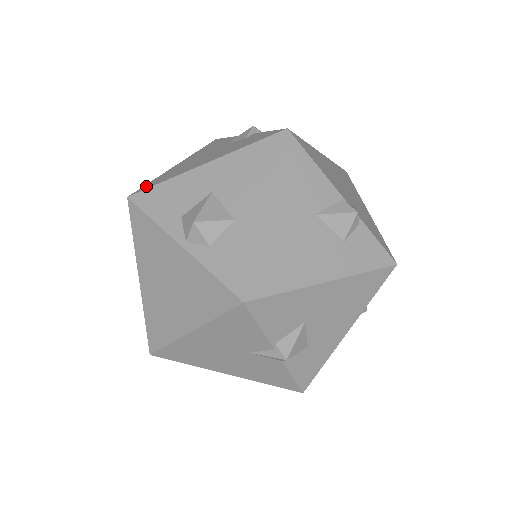
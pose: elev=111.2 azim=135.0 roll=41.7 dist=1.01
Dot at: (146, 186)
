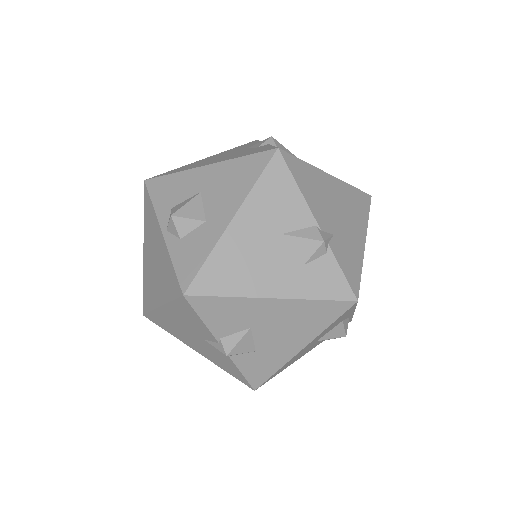
Dot at: (163, 174)
